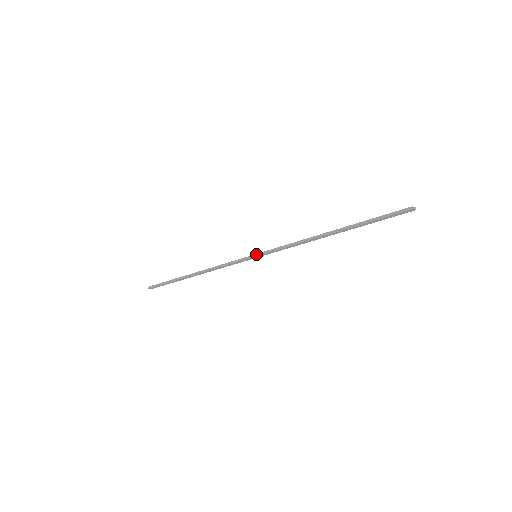
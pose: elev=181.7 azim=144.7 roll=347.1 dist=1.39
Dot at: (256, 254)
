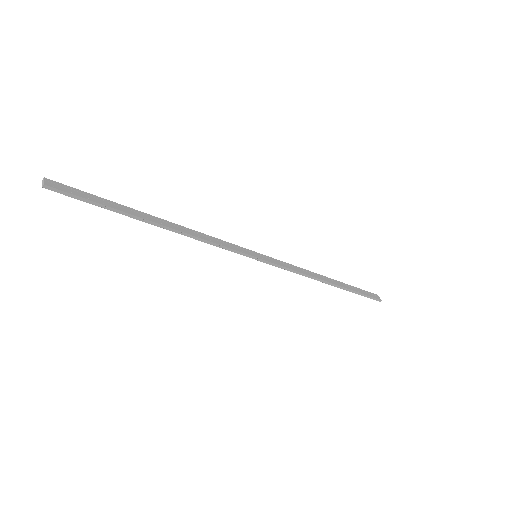
Dot at: (262, 260)
